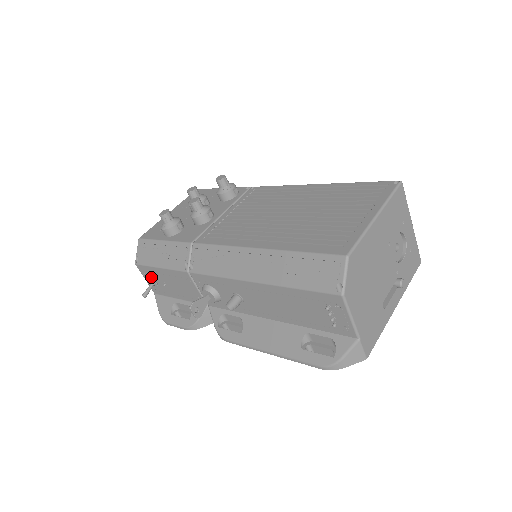
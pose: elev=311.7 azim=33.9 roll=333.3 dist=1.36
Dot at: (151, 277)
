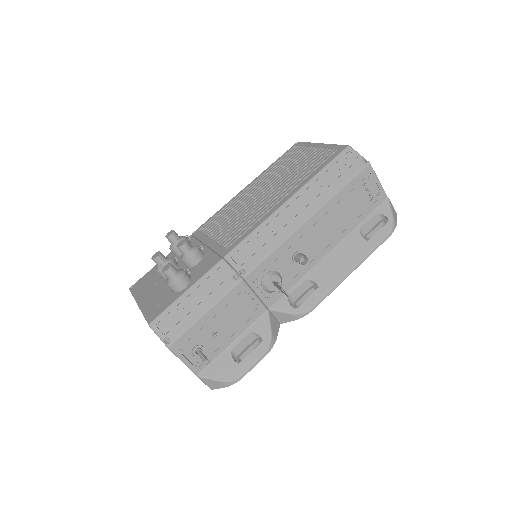
Dot at: (193, 345)
